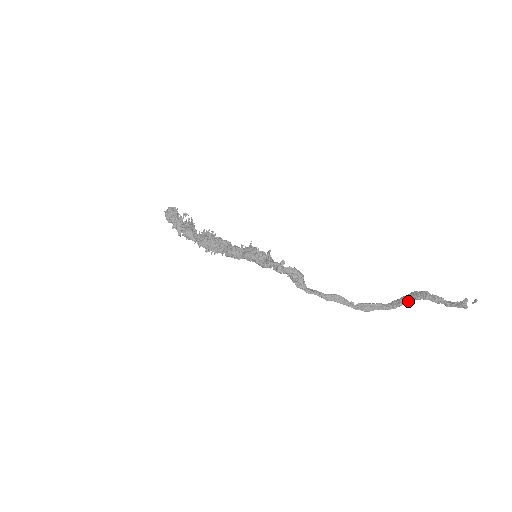
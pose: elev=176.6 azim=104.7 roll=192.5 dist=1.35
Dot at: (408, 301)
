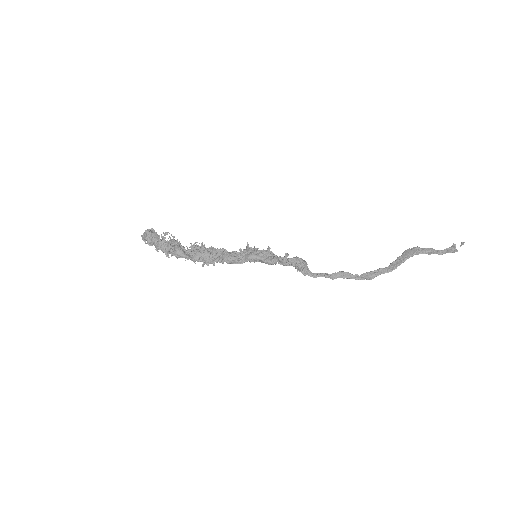
Dot at: (405, 259)
